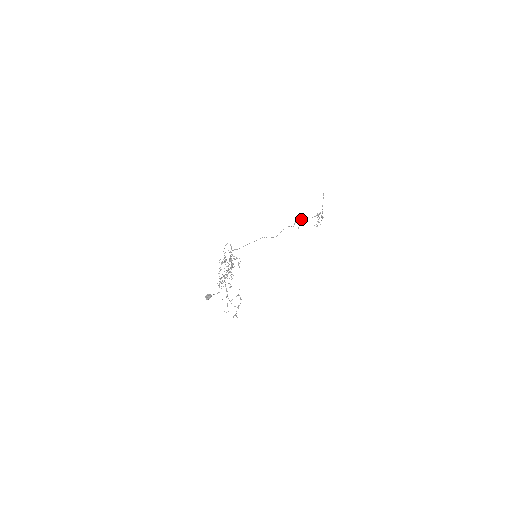
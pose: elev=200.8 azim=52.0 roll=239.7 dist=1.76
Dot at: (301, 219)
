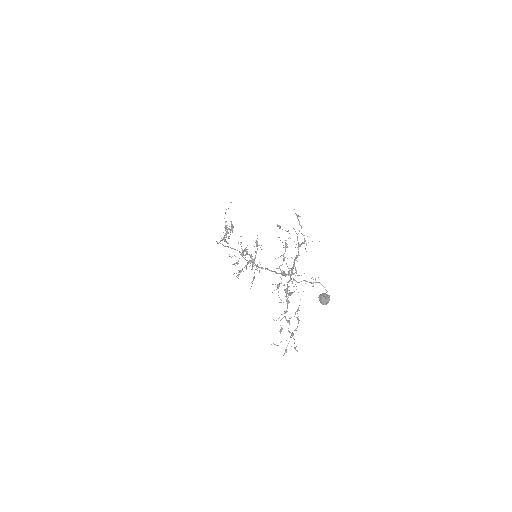
Dot at: occluded
